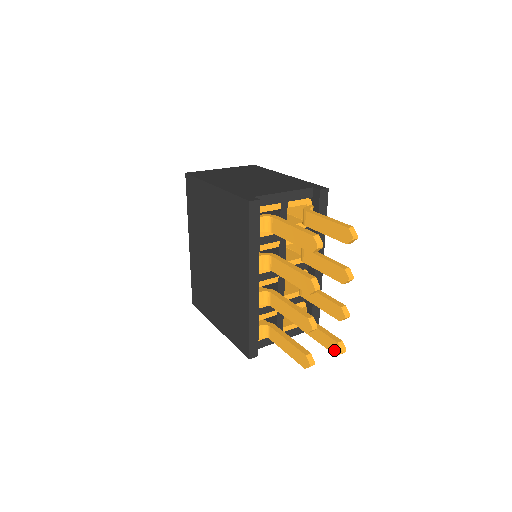
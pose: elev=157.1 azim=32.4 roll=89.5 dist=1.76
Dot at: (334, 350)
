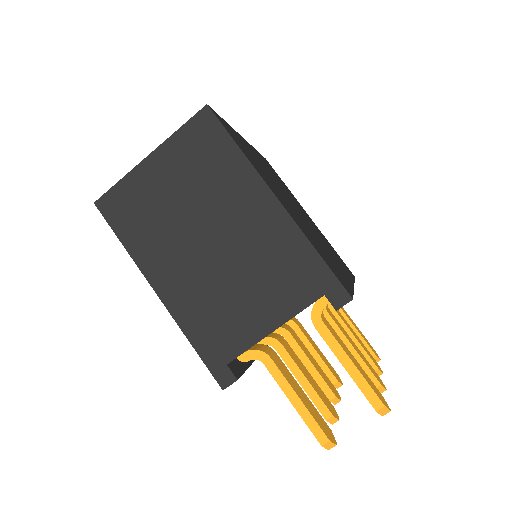
Dot at: occluded
